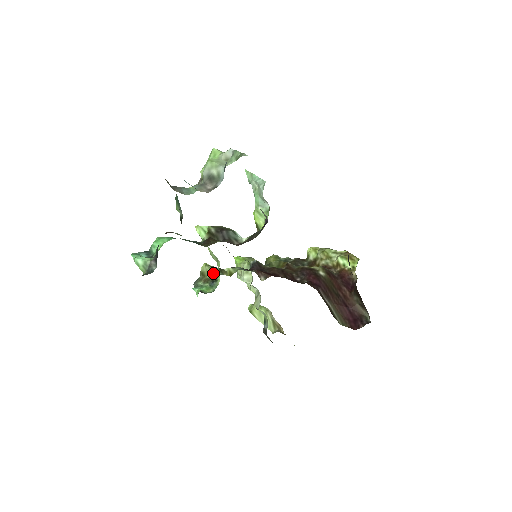
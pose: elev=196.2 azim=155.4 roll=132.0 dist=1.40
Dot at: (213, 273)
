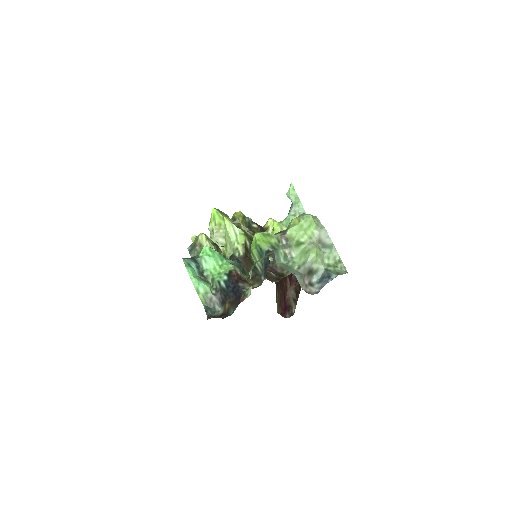
Dot at: occluded
